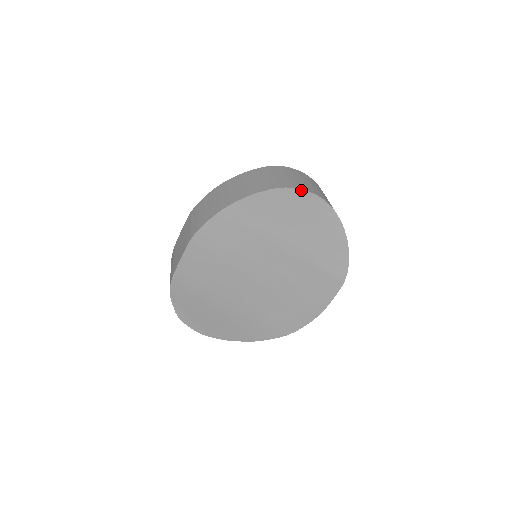
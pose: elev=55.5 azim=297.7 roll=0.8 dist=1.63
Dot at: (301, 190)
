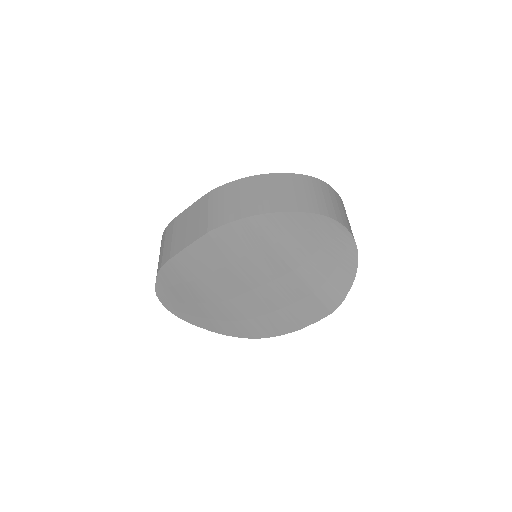
Dot at: (338, 223)
